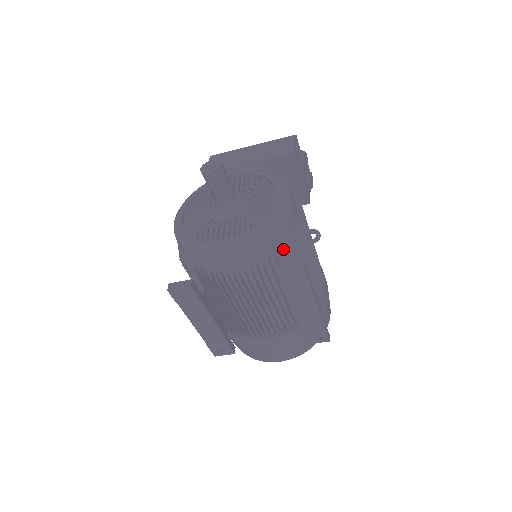
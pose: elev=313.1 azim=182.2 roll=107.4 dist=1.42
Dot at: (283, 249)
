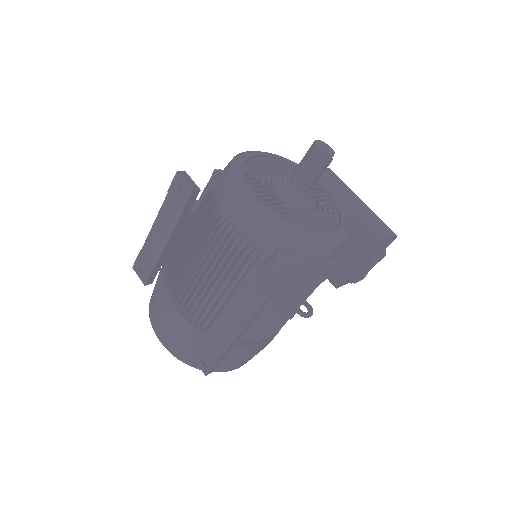
Dot at: (279, 263)
